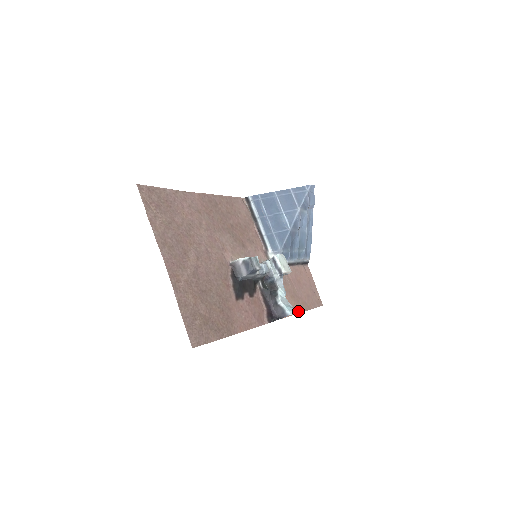
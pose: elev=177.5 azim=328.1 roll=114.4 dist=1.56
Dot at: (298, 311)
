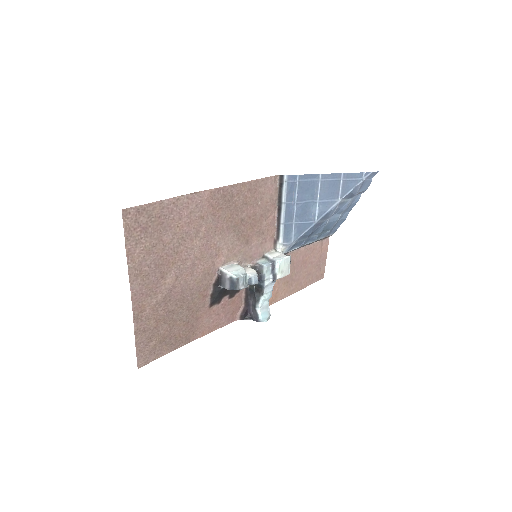
Dot at: (285, 296)
